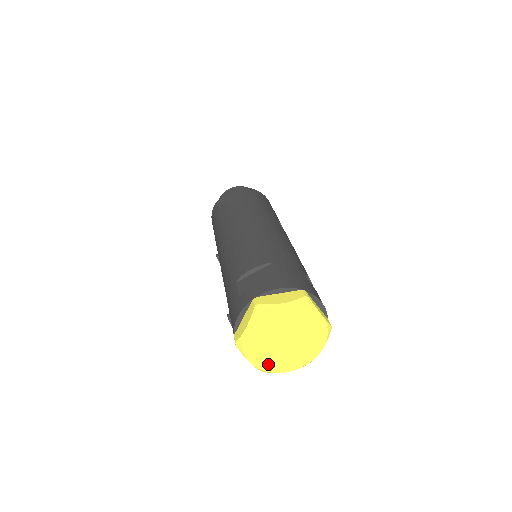
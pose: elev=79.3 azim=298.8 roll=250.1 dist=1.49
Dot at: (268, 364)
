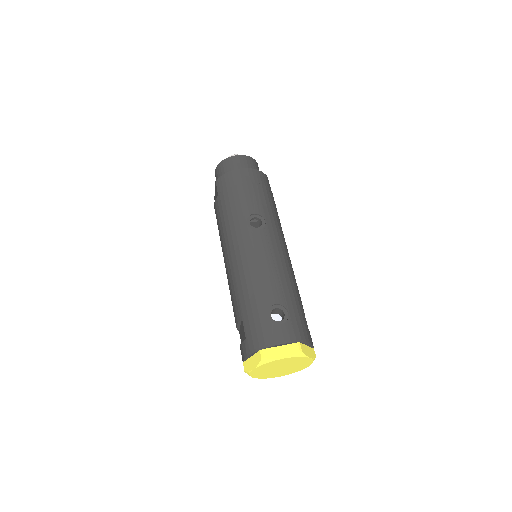
Dot at: (291, 372)
